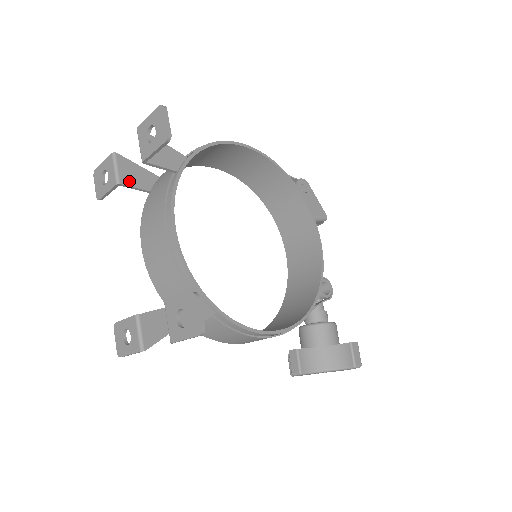
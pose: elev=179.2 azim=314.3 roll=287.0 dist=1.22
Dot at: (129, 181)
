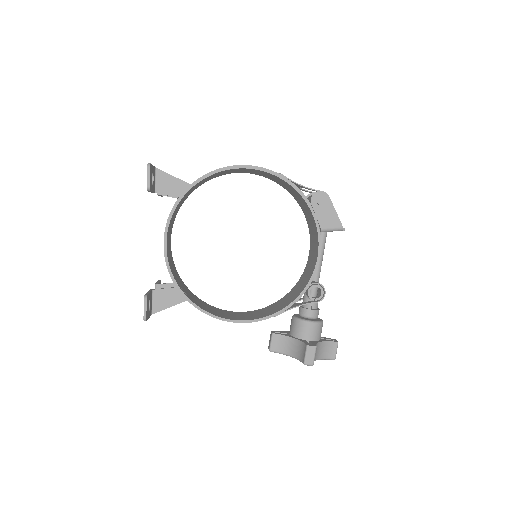
Dot at: occluded
